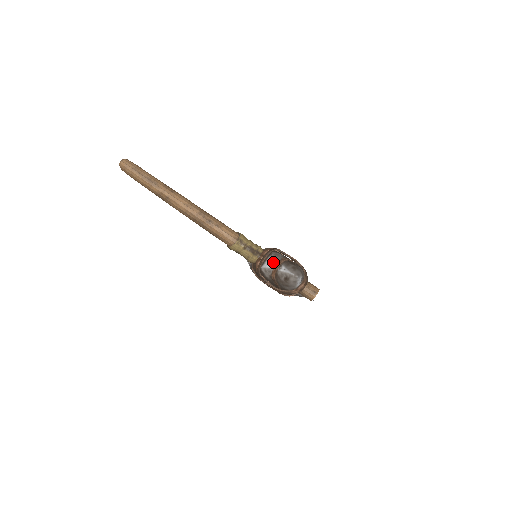
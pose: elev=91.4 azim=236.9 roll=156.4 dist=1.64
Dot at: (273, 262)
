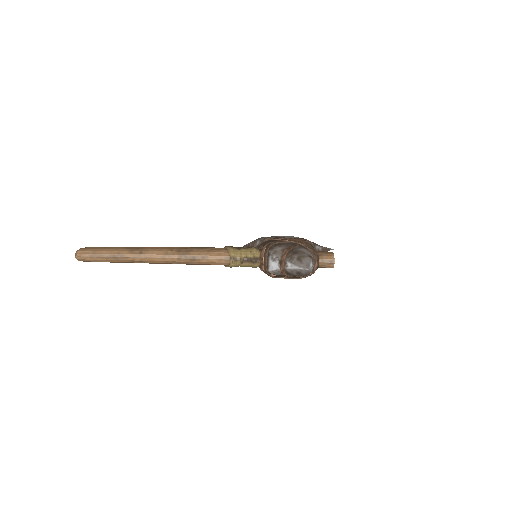
Dot at: (276, 262)
